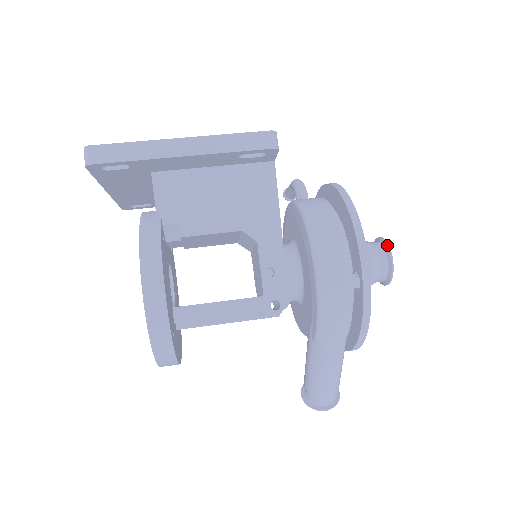
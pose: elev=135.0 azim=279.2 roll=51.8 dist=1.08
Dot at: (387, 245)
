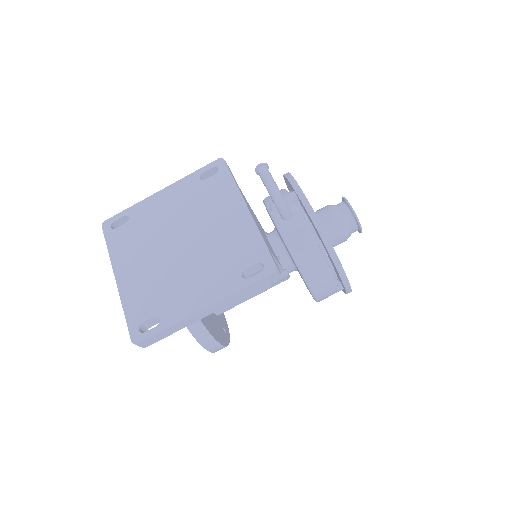
Dot at: (358, 223)
